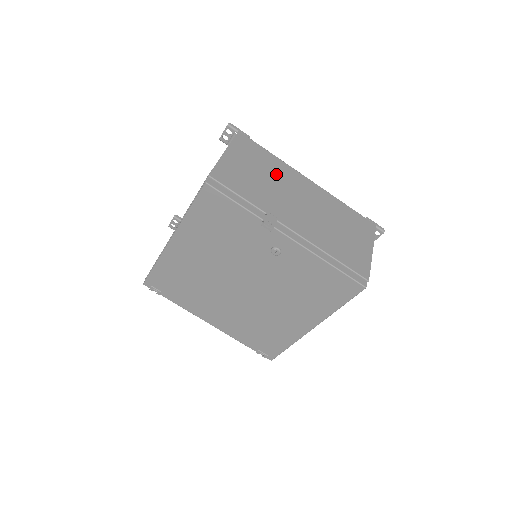
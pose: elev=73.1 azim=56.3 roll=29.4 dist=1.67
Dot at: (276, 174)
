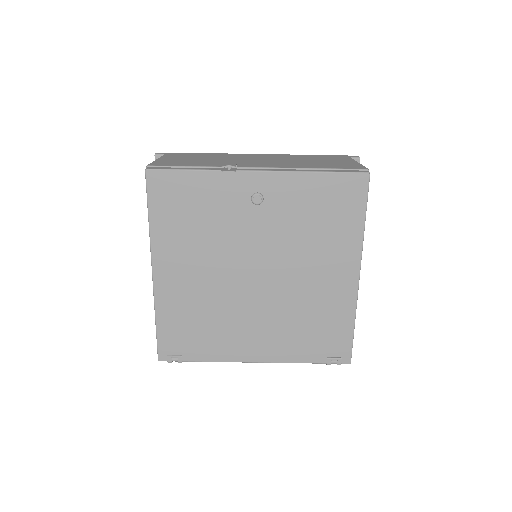
Dot at: (220, 157)
